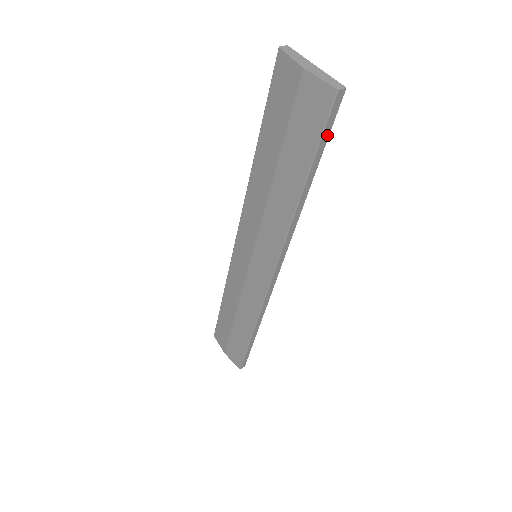
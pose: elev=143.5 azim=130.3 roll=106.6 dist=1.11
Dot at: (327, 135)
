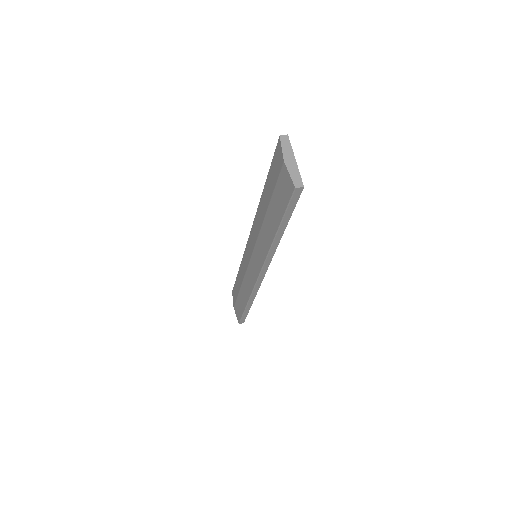
Dot at: (292, 209)
